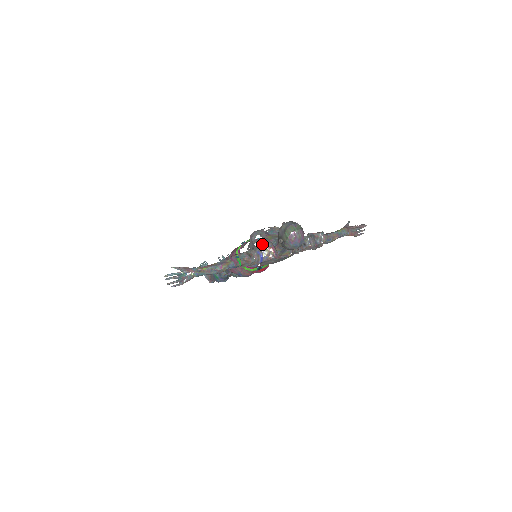
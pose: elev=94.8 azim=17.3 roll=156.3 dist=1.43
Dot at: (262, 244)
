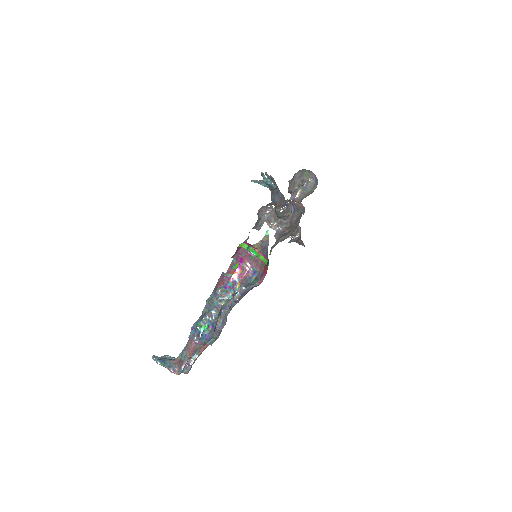
Dot at: occluded
